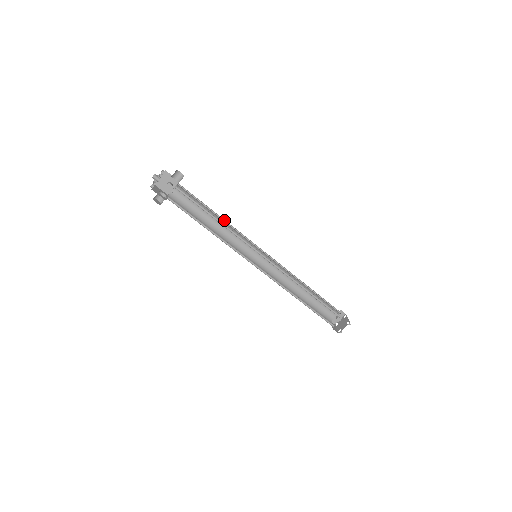
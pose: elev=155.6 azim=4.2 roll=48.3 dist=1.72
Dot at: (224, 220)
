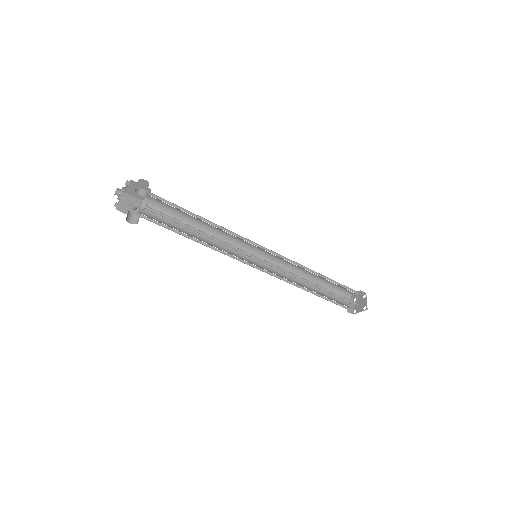
Dot at: (205, 231)
